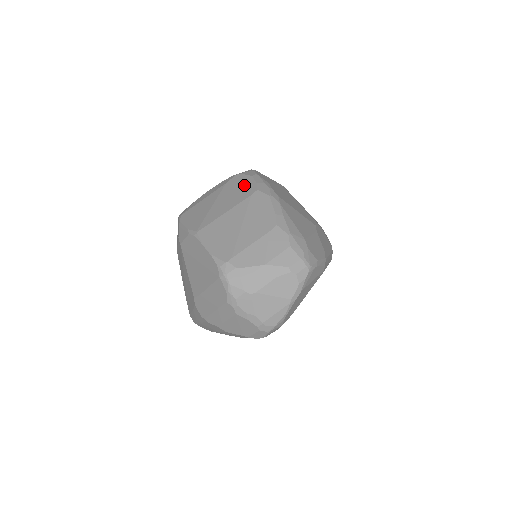
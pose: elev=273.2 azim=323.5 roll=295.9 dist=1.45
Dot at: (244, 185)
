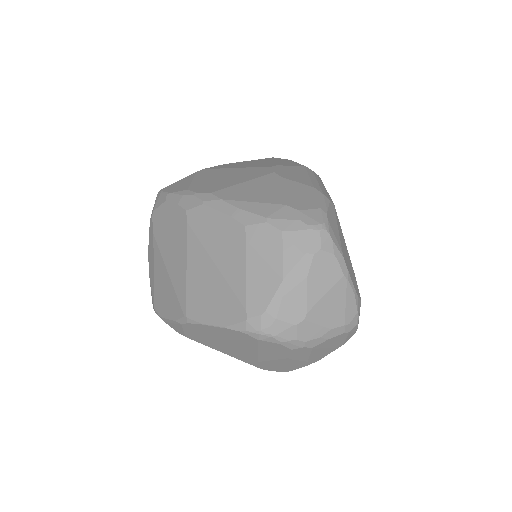
Dot at: (170, 219)
